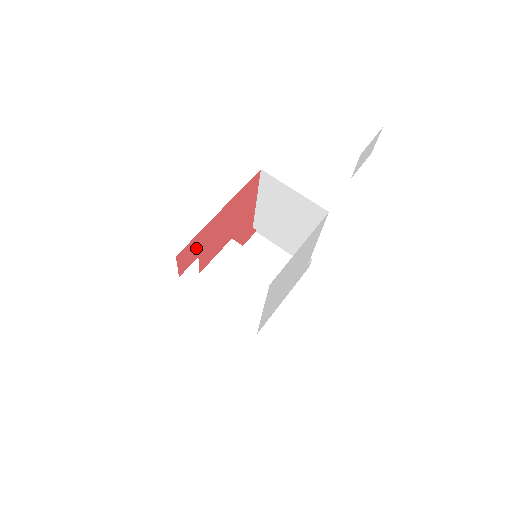
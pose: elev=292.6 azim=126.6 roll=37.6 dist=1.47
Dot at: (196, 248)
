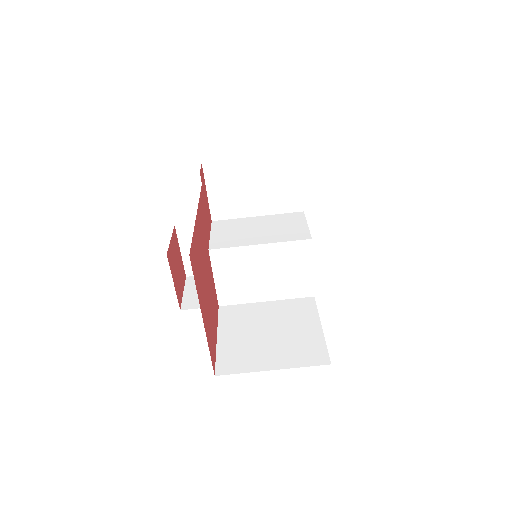
Dot at: (176, 261)
